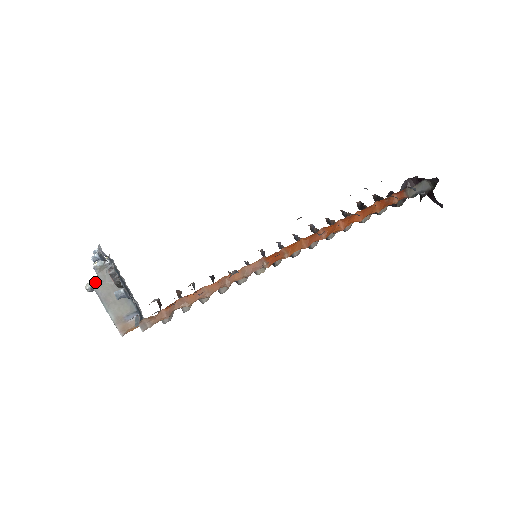
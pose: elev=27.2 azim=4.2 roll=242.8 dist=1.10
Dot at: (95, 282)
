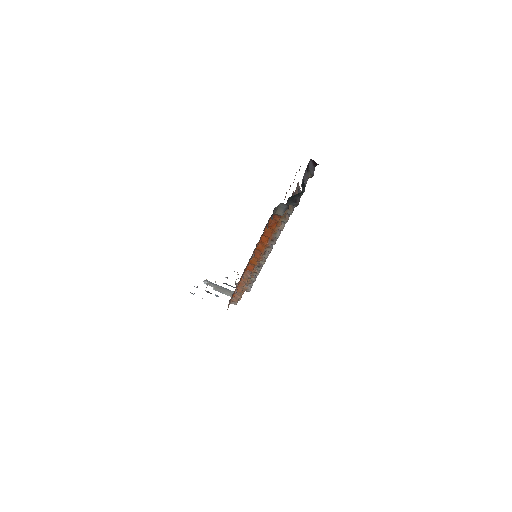
Dot at: occluded
